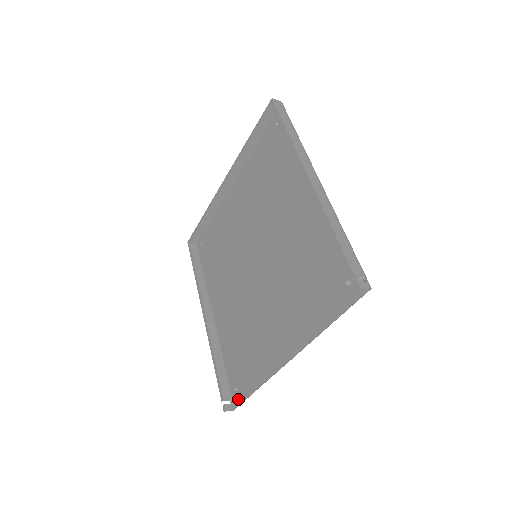
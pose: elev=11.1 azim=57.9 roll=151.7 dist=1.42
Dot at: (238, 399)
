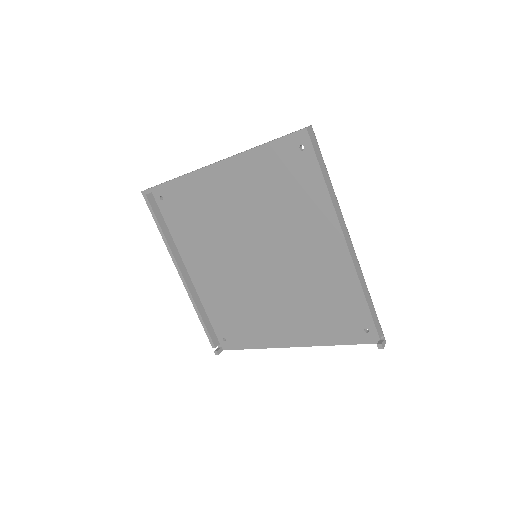
Dot at: (228, 347)
